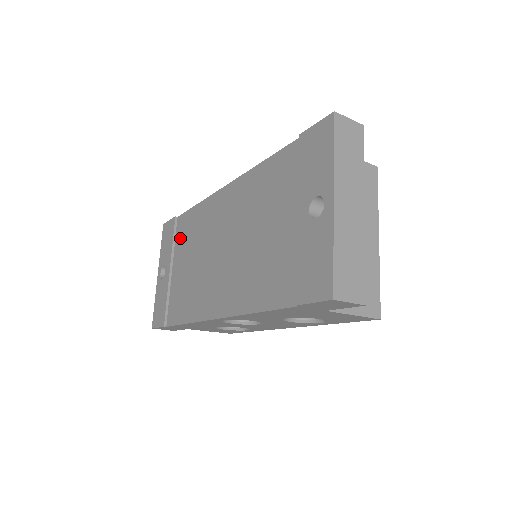
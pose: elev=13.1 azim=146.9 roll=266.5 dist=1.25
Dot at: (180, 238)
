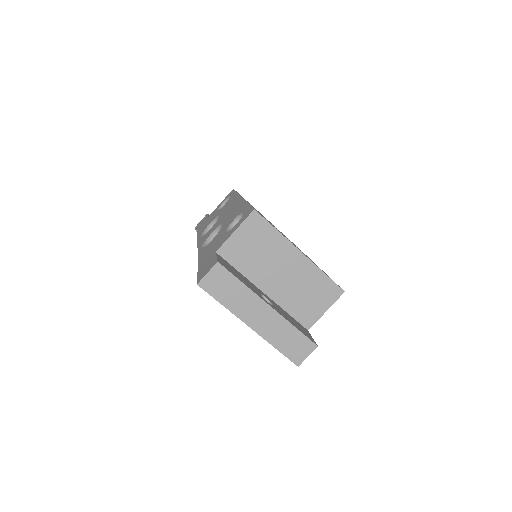
Dot at: occluded
